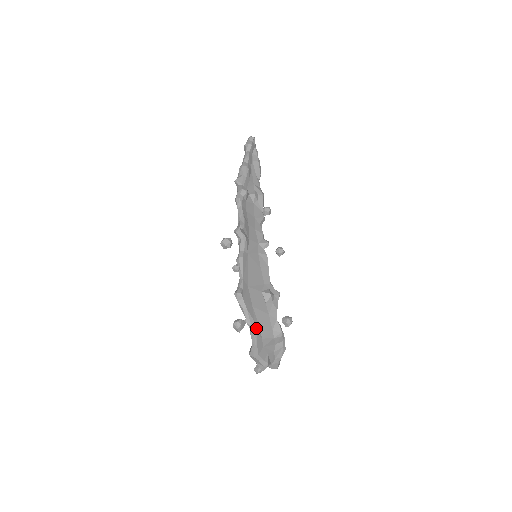
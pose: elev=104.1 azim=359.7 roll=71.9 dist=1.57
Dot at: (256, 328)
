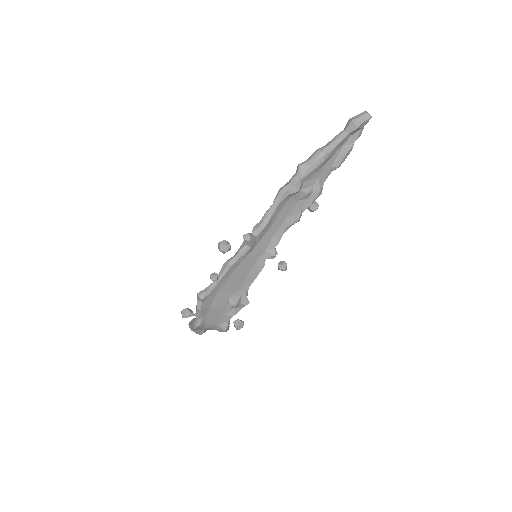
Dot at: (201, 323)
